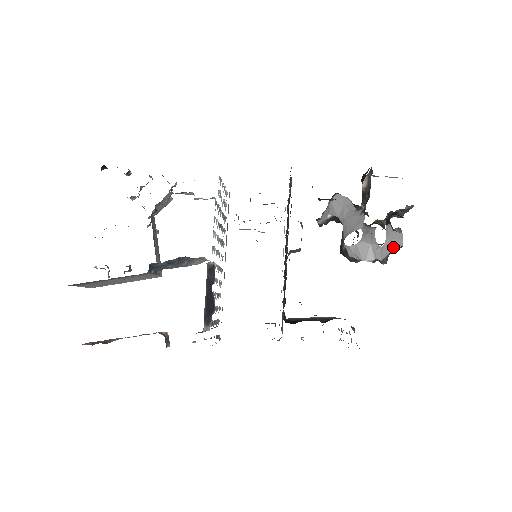
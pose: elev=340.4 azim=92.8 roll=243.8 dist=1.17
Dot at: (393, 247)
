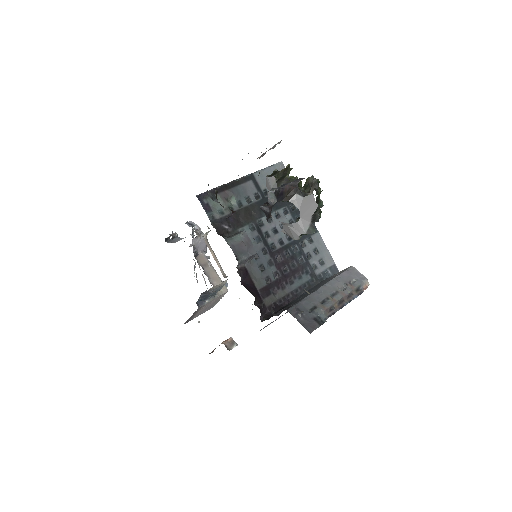
Dot at: (310, 214)
